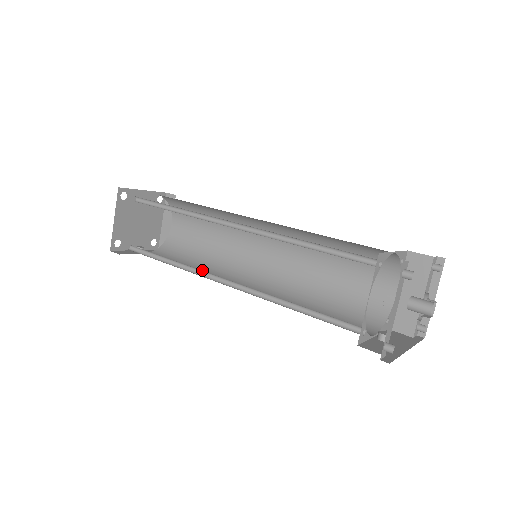
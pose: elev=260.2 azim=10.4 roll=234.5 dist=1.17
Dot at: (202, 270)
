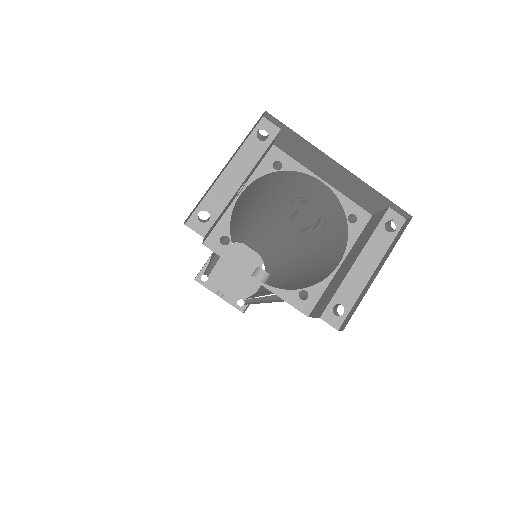
Dot at: occluded
